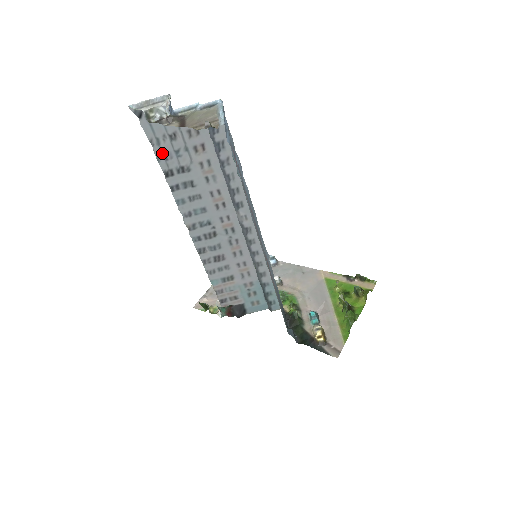
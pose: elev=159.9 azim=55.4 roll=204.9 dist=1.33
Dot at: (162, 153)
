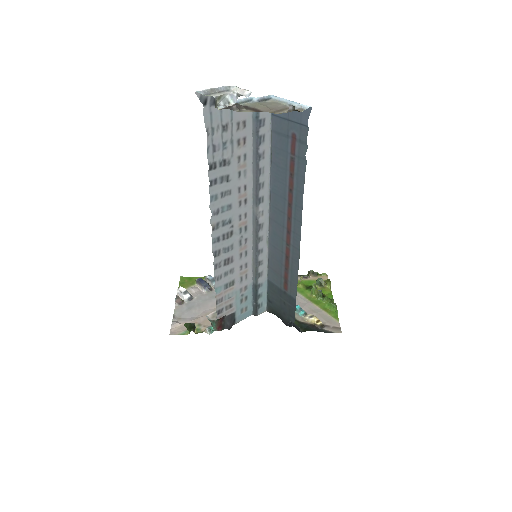
Dot at: (212, 144)
